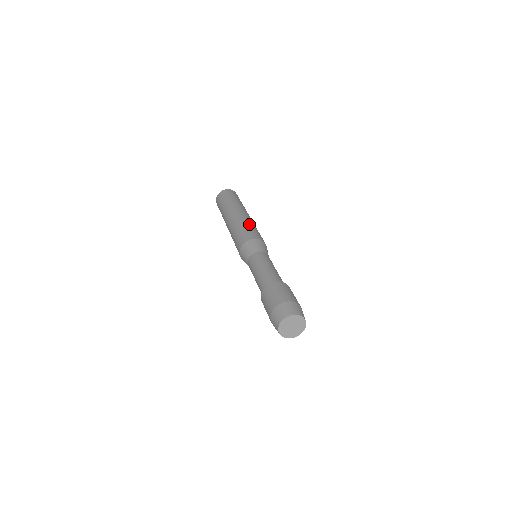
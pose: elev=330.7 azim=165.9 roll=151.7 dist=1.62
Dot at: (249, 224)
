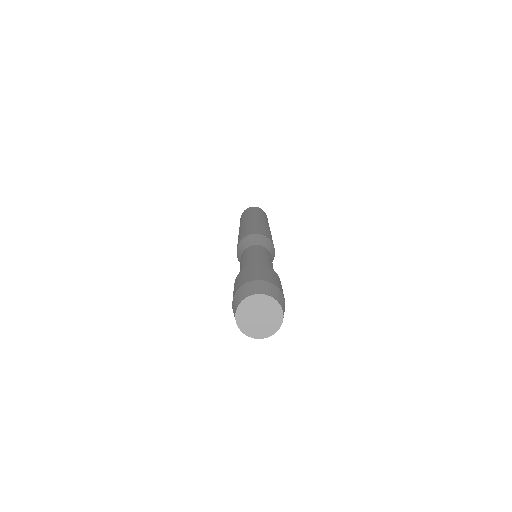
Dot at: (262, 226)
